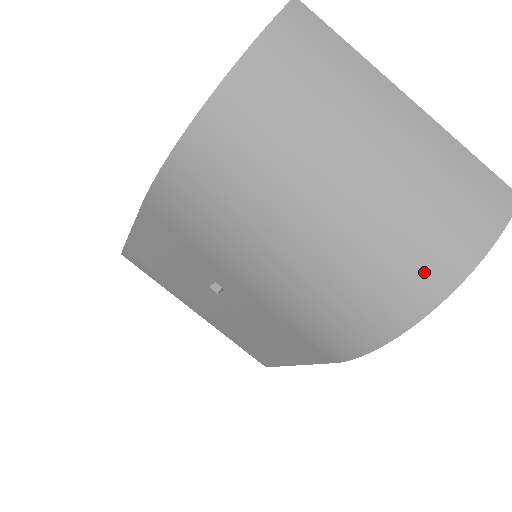
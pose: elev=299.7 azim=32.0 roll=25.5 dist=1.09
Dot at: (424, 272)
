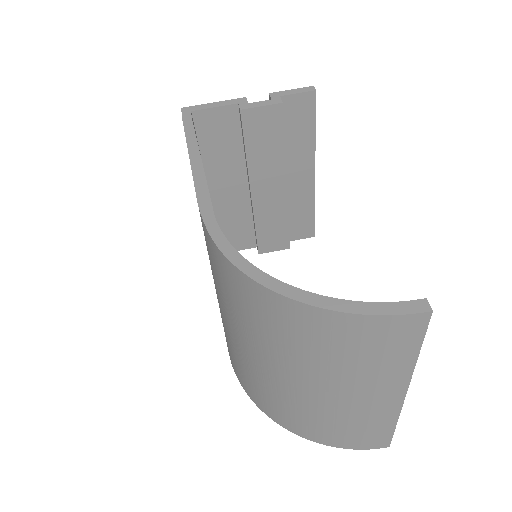
Dot at: (294, 423)
